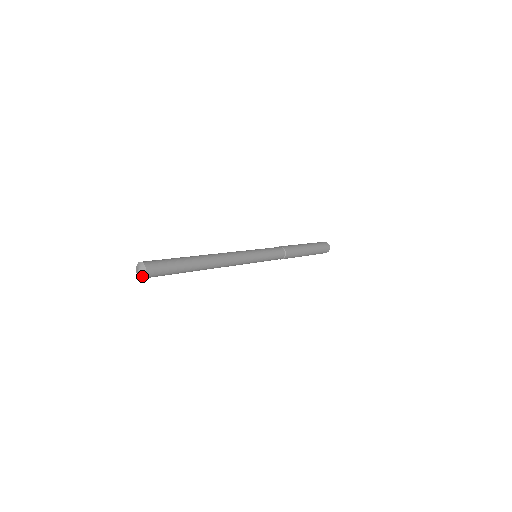
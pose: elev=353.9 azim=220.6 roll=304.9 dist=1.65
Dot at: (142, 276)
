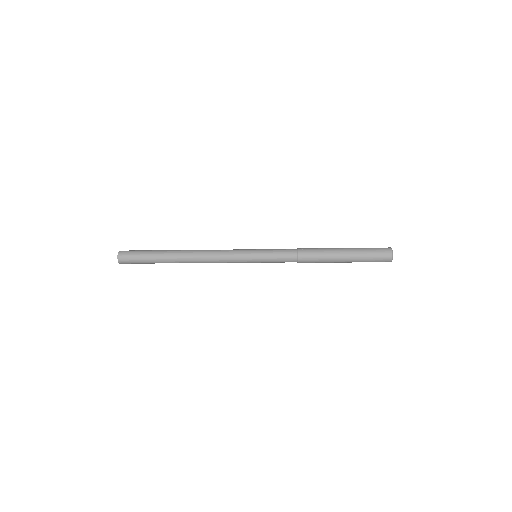
Dot at: (118, 261)
